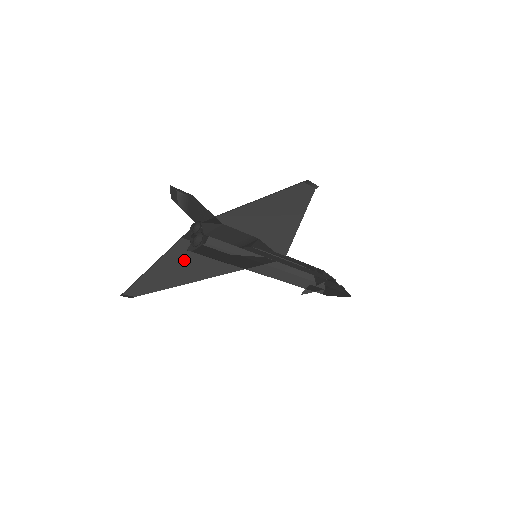
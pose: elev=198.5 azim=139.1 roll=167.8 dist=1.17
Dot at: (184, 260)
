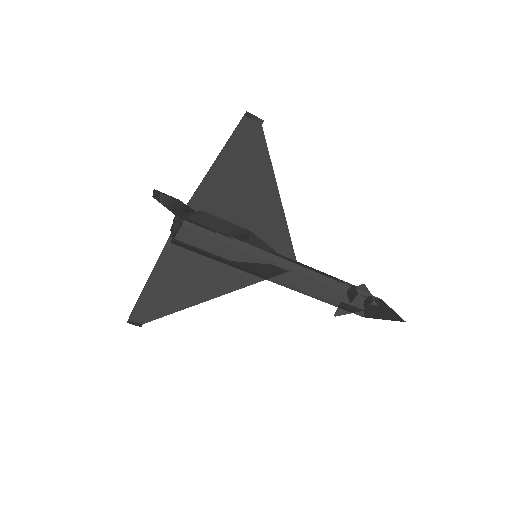
Dot at: (181, 269)
